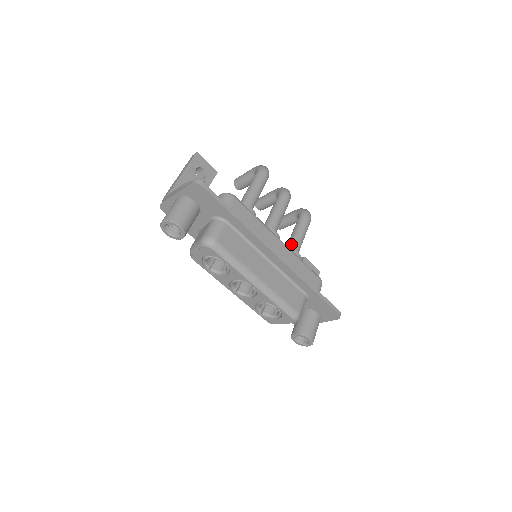
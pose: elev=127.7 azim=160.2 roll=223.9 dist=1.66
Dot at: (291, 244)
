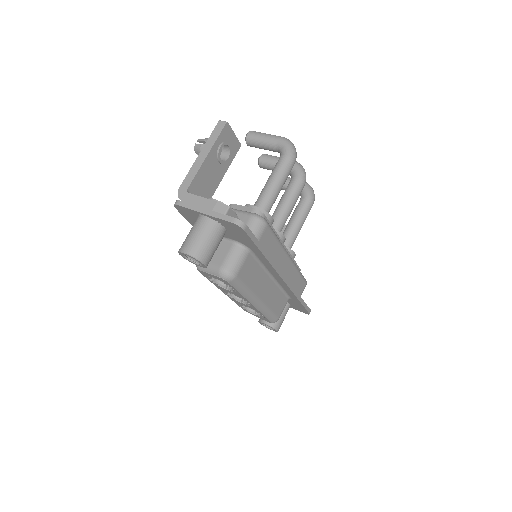
Dot at: (289, 237)
